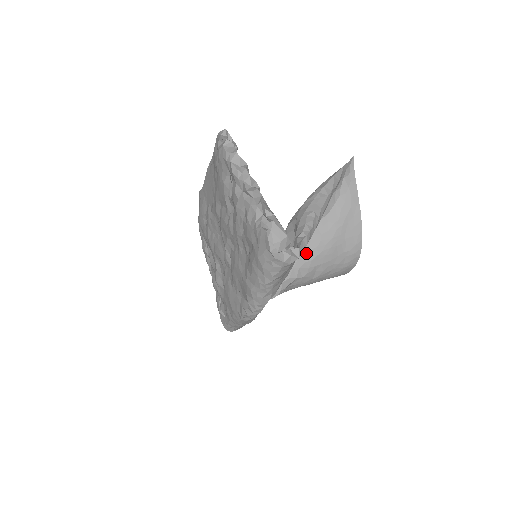
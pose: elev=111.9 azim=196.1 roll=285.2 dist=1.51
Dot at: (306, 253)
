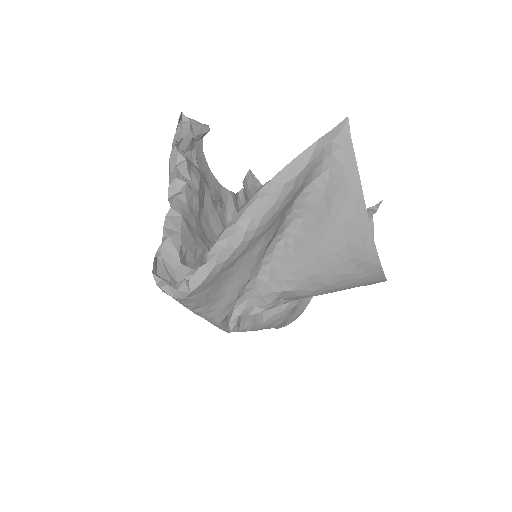
Dot at: (289, 261)
